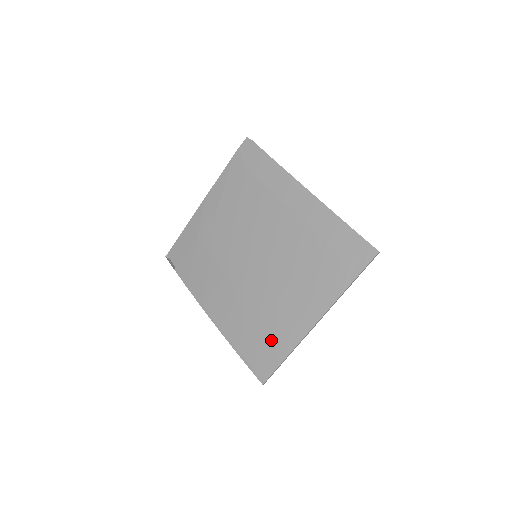
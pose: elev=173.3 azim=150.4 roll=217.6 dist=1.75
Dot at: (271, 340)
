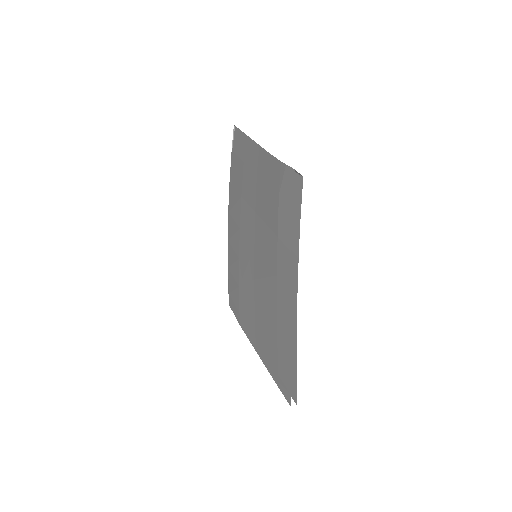
Dot at: (237, 303)
